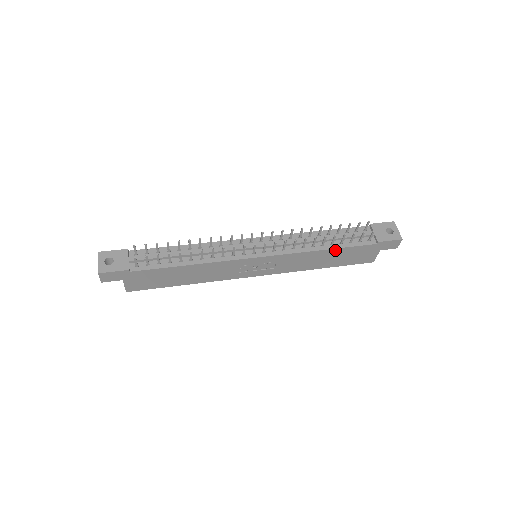
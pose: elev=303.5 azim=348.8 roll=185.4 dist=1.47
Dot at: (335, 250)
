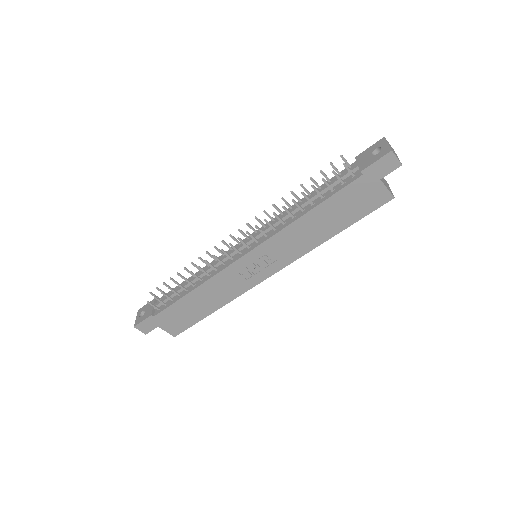
Dot at: (318, 208)
